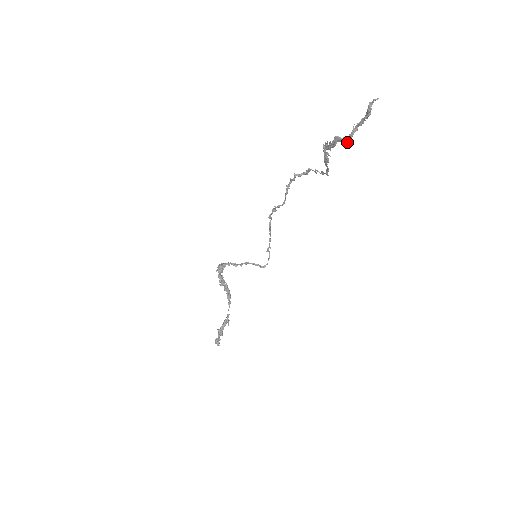
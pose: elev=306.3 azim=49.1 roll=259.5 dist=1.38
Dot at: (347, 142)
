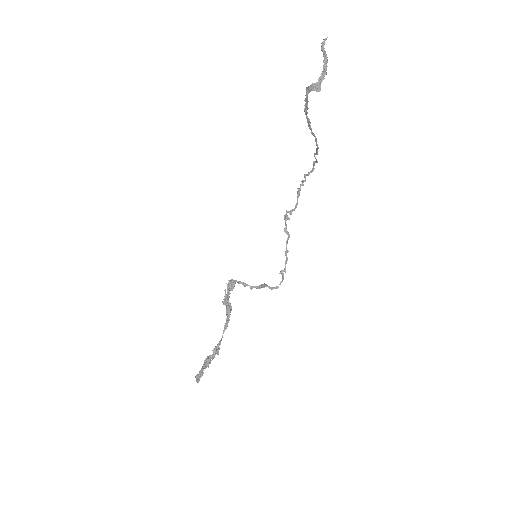
Dot at: (314, 89)
